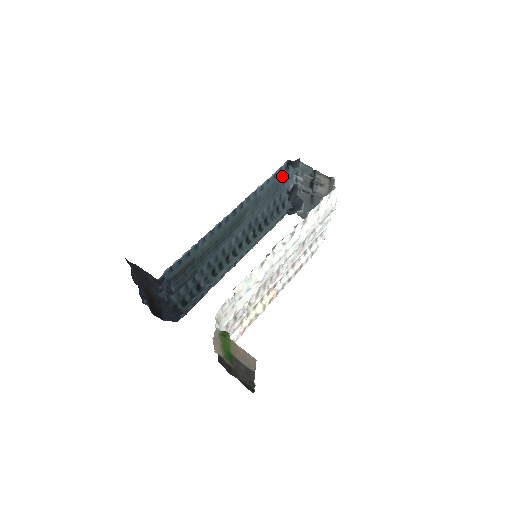
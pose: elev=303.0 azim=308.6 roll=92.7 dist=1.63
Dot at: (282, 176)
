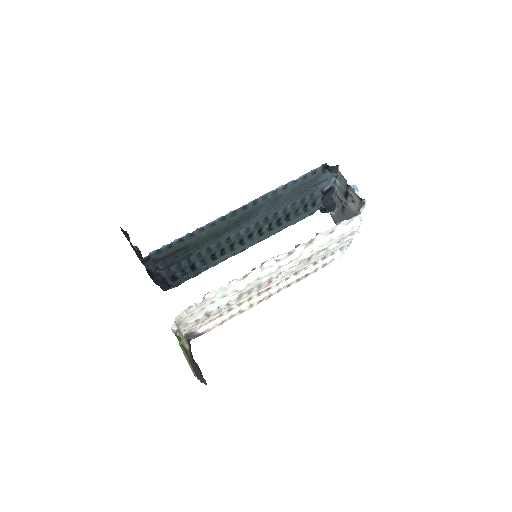
Dot at: (315, 177)
